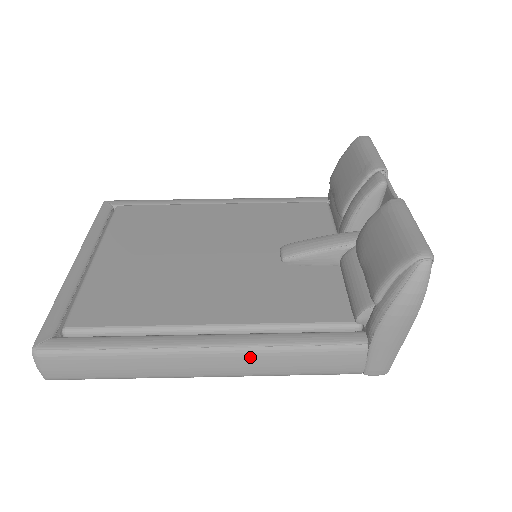
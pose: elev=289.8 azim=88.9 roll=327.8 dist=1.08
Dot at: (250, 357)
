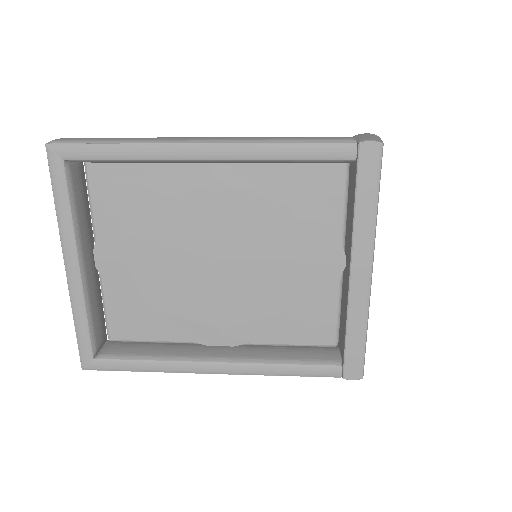
Dot at: occluded
